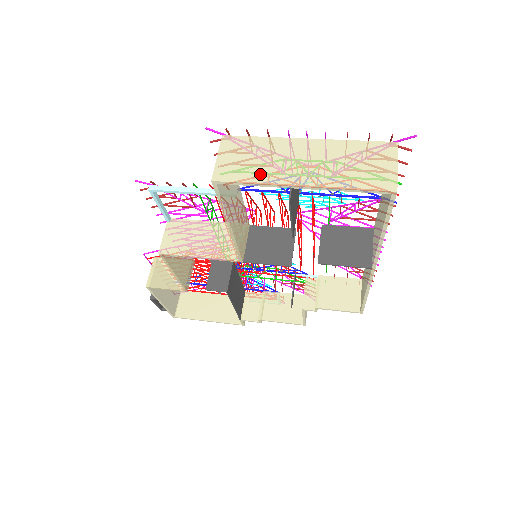
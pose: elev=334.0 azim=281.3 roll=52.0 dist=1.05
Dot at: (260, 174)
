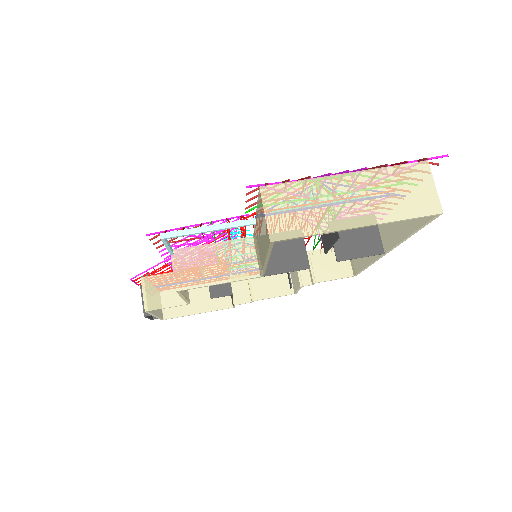
Dot at: (315, 223)
